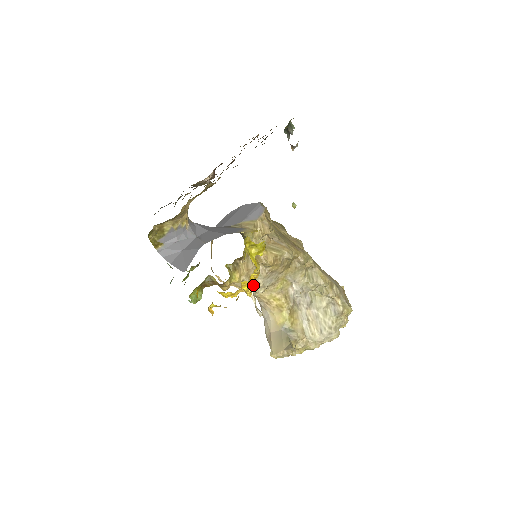
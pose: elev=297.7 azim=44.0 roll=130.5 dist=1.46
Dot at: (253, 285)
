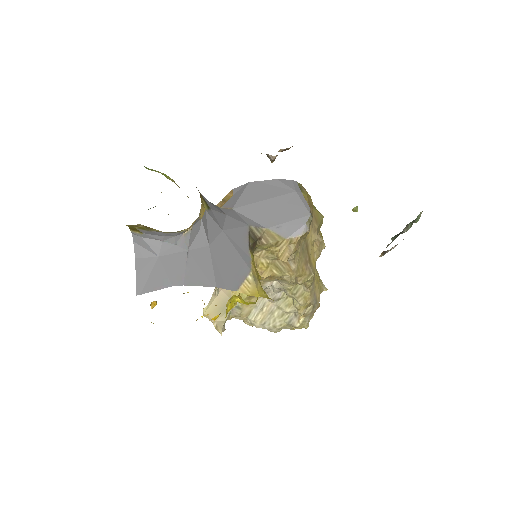
Dot at: occluded
